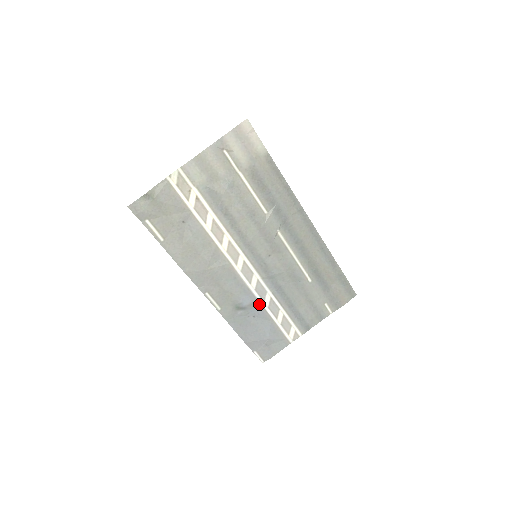
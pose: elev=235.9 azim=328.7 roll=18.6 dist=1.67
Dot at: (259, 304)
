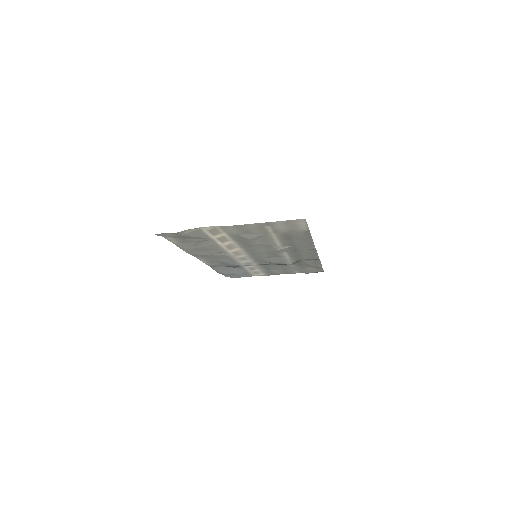
Dot at: (242, 266)
